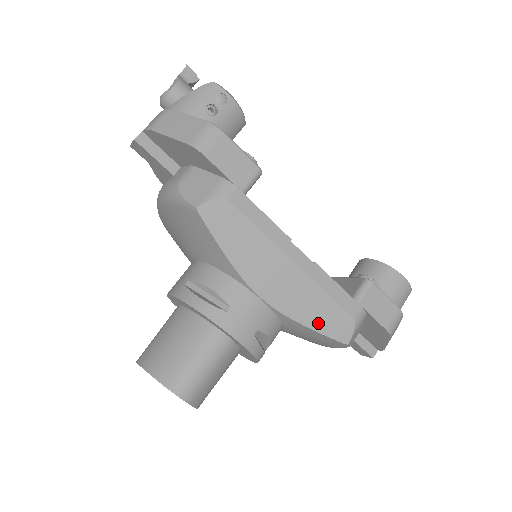
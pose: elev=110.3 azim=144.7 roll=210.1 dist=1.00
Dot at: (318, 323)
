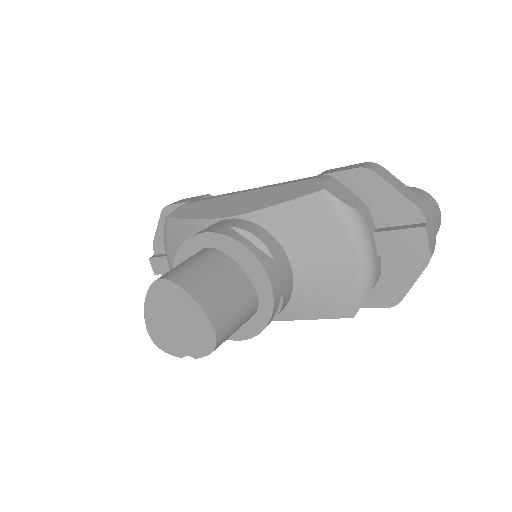
Dot at: (285, 198)
